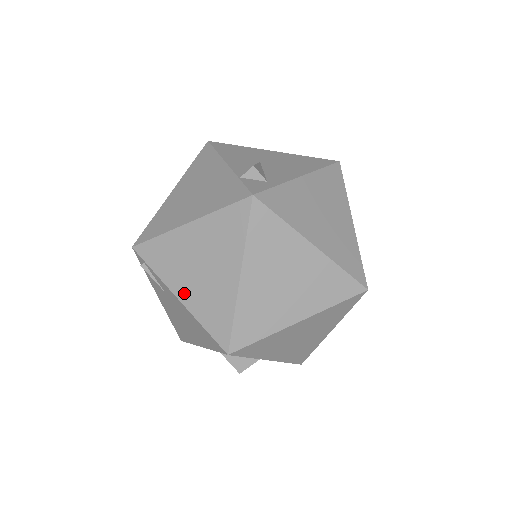
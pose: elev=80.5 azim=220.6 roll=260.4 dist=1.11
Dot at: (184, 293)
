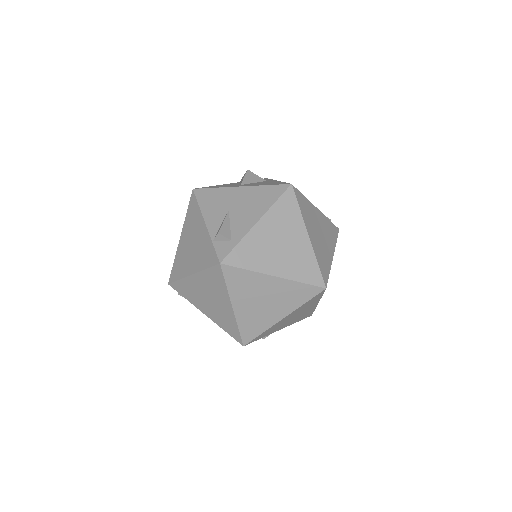
Dot at: (207, 312)
